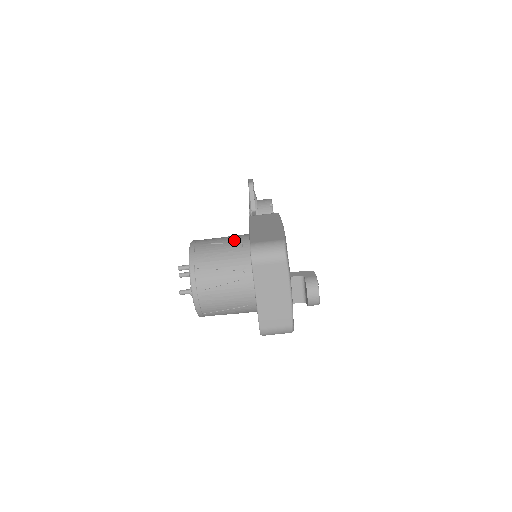
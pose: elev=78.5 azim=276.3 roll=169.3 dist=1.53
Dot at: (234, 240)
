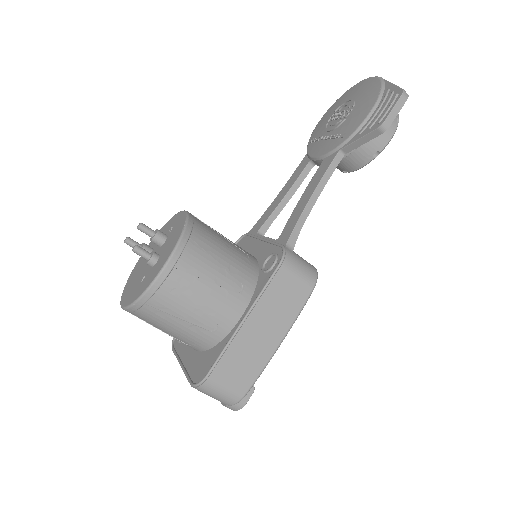
Dot at: (215, 312)
